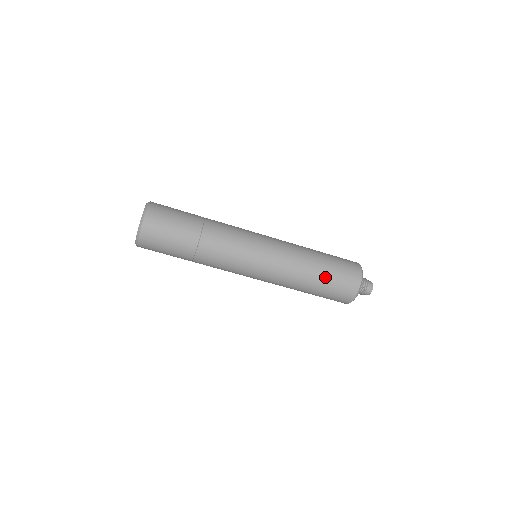
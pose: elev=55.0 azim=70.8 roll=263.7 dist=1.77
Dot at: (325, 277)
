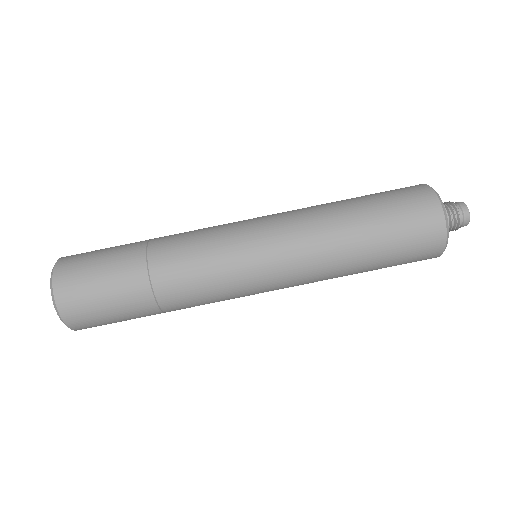
Dot at: (379, 251)
